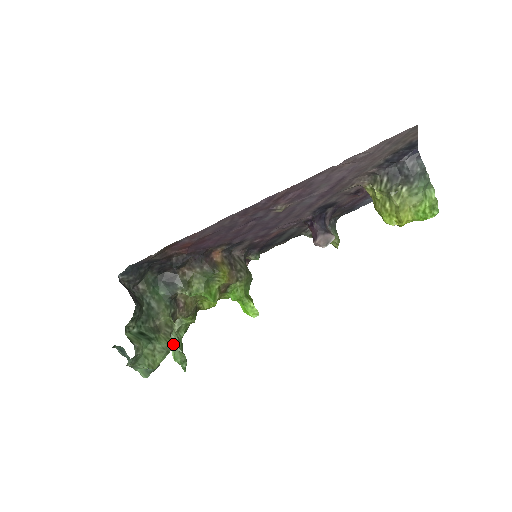
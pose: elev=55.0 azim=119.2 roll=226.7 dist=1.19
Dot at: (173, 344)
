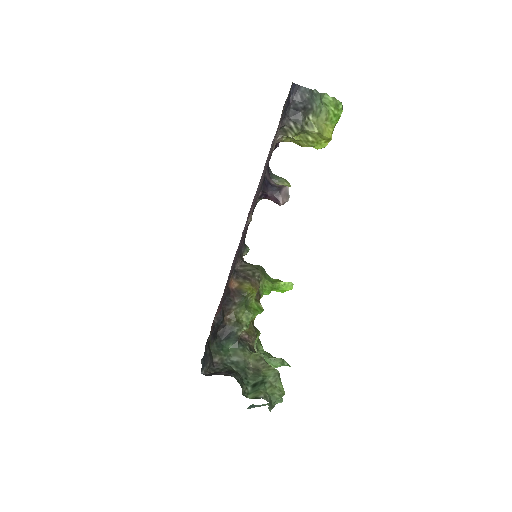
Dot at: occluded
